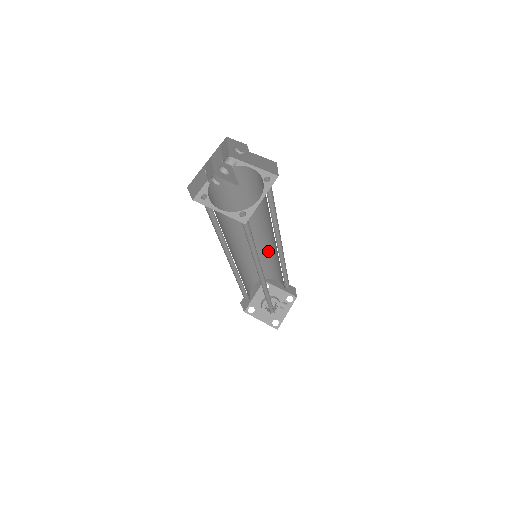
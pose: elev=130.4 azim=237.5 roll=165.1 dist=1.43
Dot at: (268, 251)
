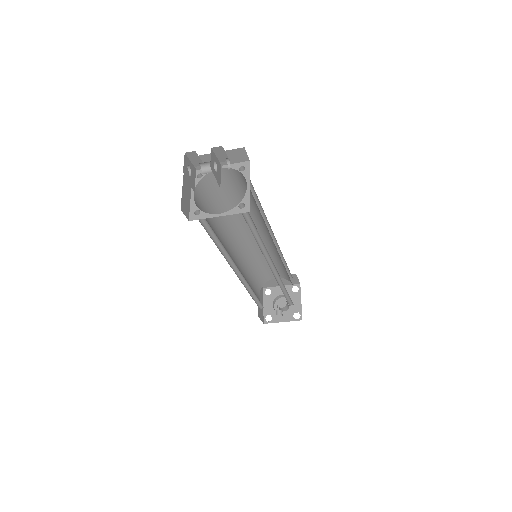
Dot at: occluded
